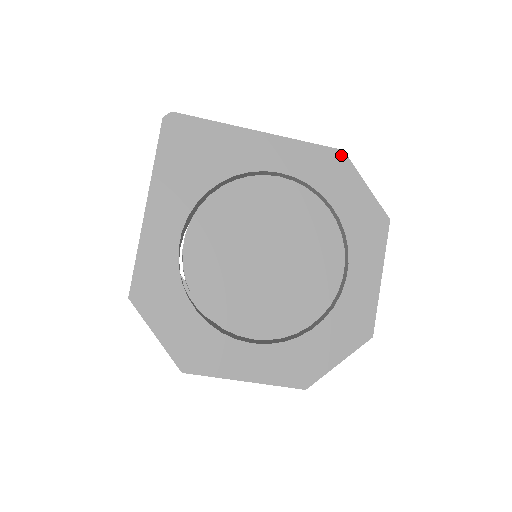
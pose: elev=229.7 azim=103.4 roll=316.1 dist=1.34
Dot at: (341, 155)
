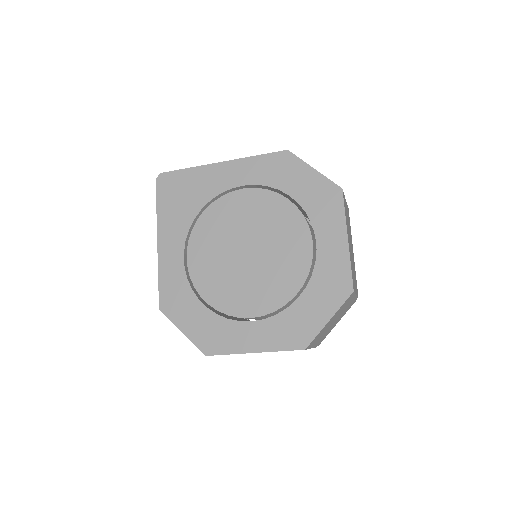
Dot at: (287, 154)
